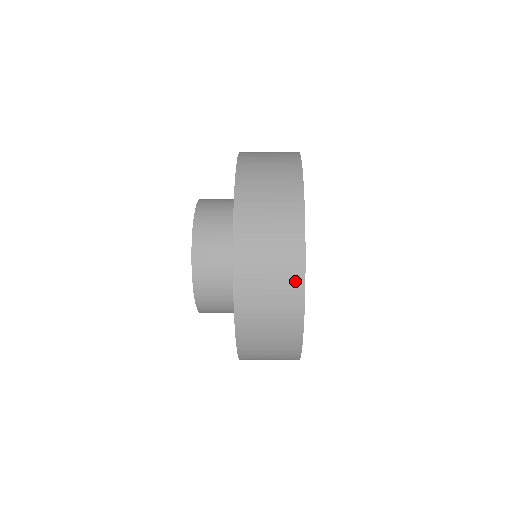
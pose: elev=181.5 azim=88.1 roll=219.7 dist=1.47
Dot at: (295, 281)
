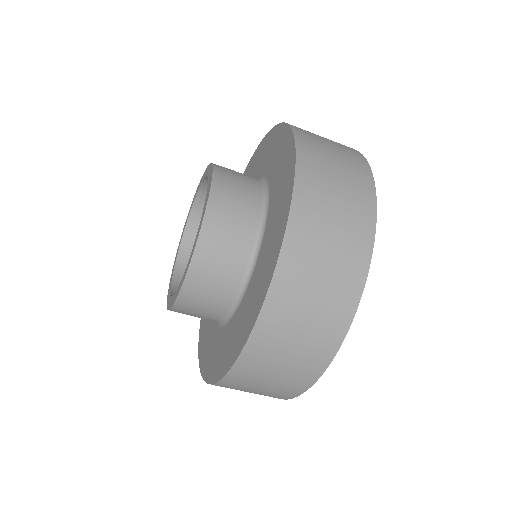
Dot at: (364, 179)
